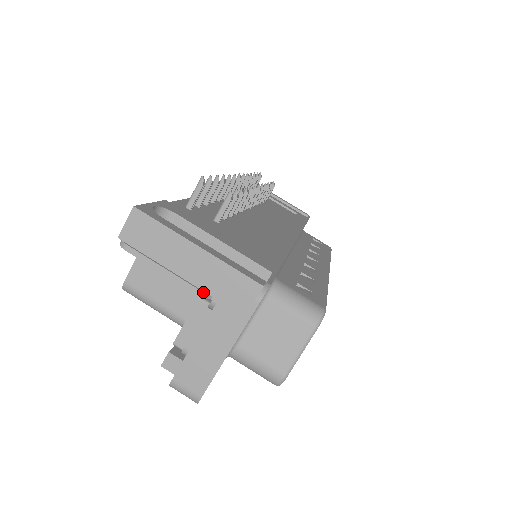
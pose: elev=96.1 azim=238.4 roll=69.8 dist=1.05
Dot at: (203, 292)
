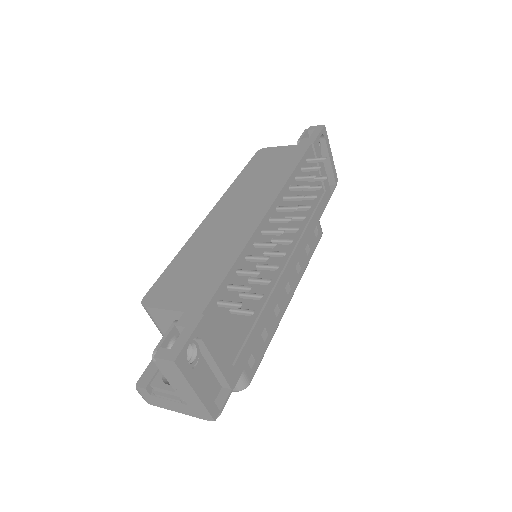
Dot at: (183, 398)
